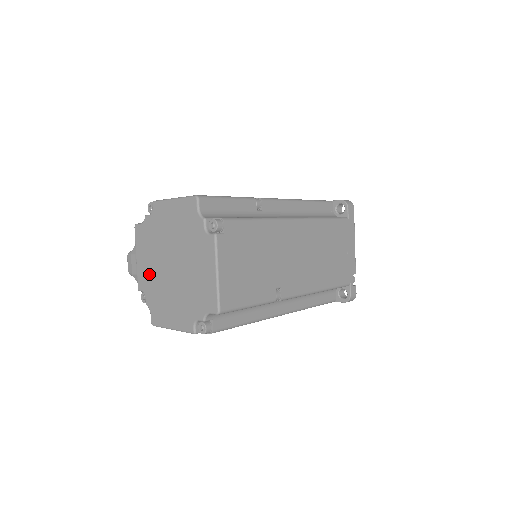
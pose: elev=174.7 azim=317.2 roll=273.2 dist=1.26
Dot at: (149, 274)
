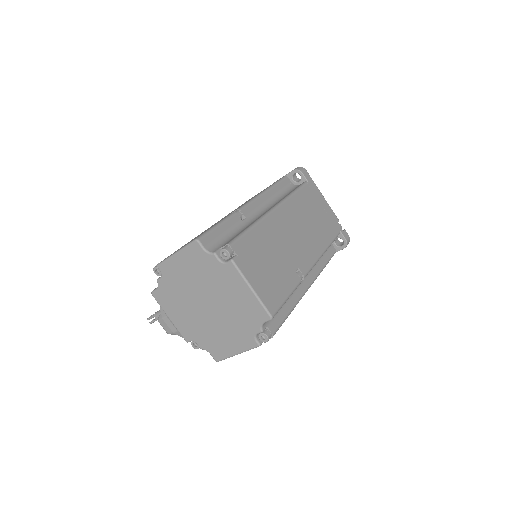
Dot at: (189, 324)
